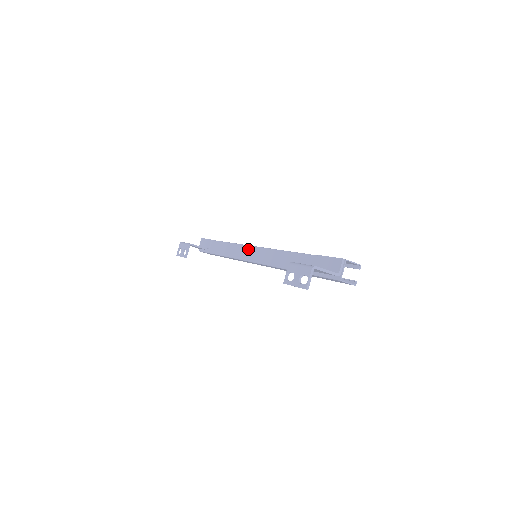
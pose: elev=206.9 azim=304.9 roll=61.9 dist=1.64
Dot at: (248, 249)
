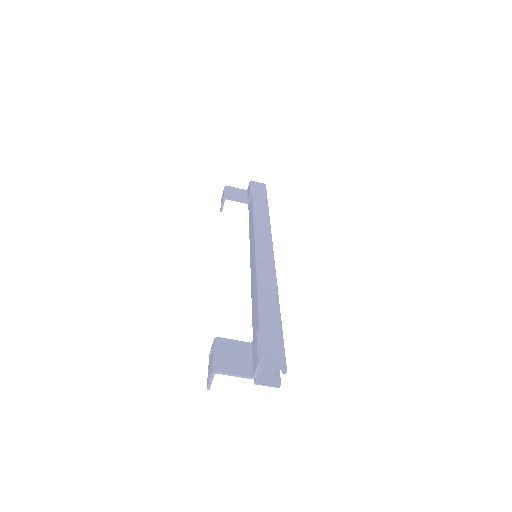
Dot at: (253, 242)
